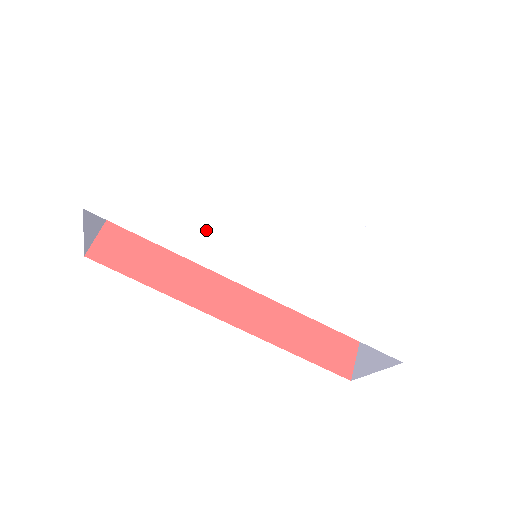
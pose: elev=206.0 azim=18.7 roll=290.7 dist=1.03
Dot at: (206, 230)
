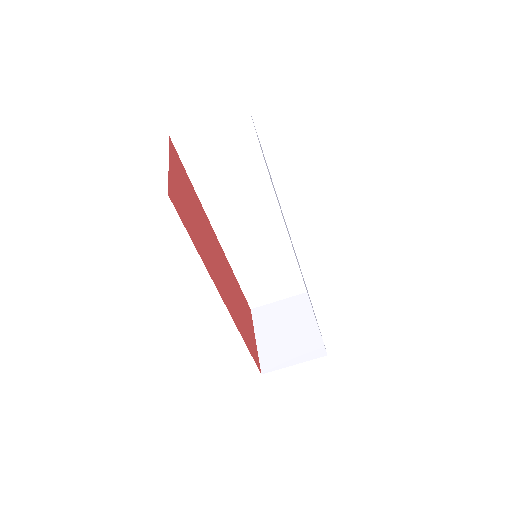
Dot at: occluded
